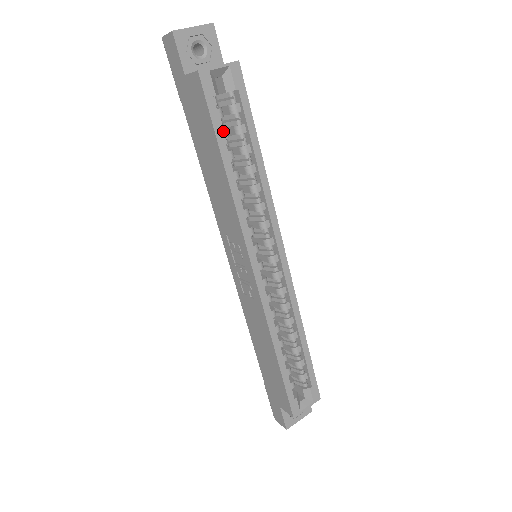
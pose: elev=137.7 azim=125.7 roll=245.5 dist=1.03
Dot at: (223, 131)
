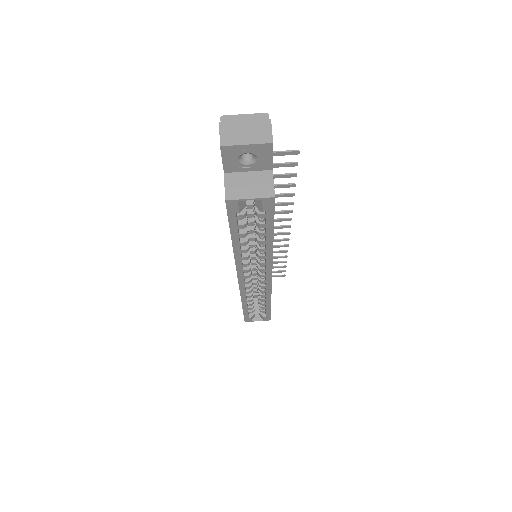
Dot at: (241, 225)
